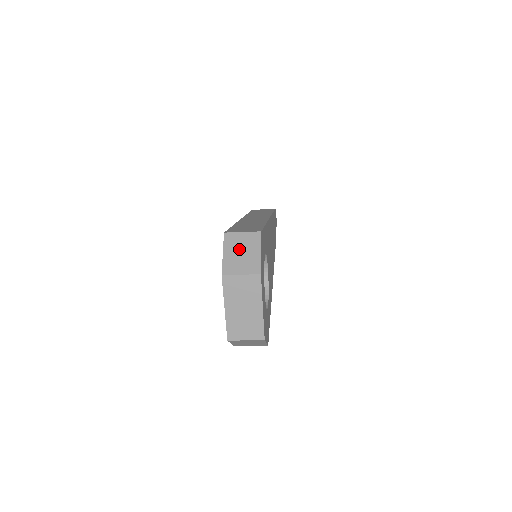
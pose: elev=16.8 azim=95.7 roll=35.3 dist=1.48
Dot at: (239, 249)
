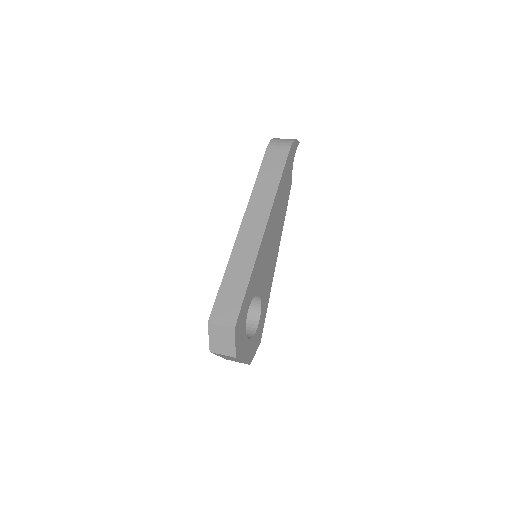
Dot at: (220, 337)
